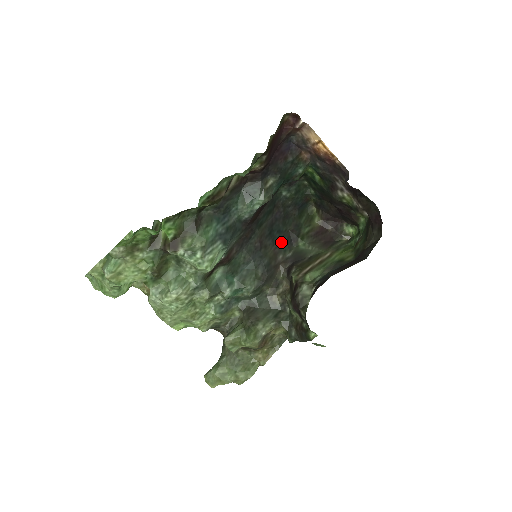
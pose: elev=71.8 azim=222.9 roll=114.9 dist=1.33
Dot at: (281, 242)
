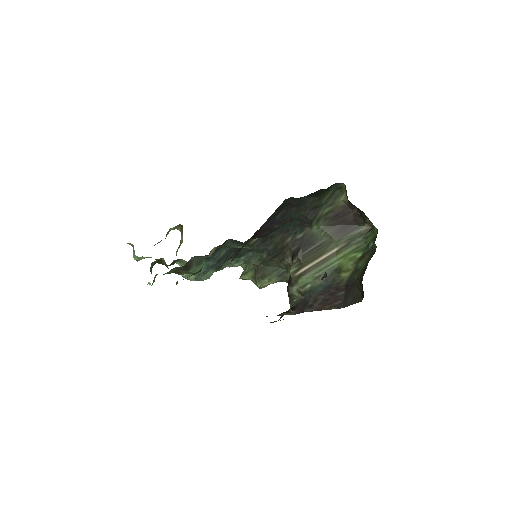
Dot at: (292, 227)
